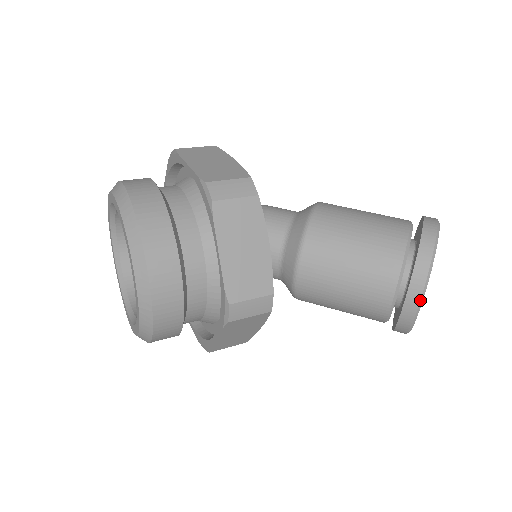
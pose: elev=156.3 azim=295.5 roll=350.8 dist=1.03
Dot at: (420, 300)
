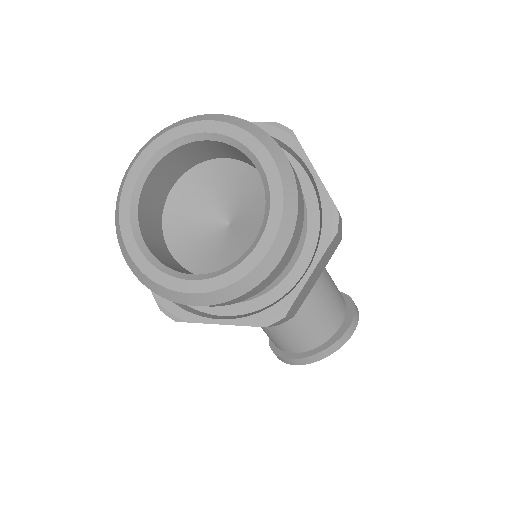
Dot at: occluded
